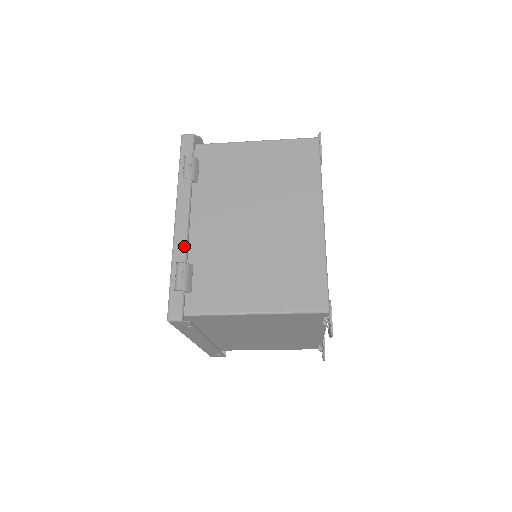
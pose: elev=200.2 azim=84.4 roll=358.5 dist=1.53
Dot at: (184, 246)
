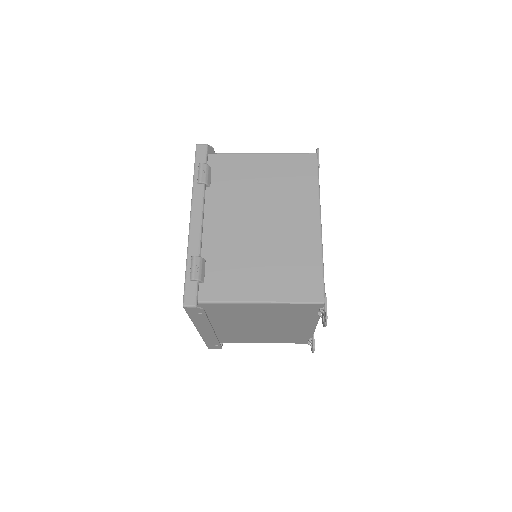
Dot at: (198, 242)
